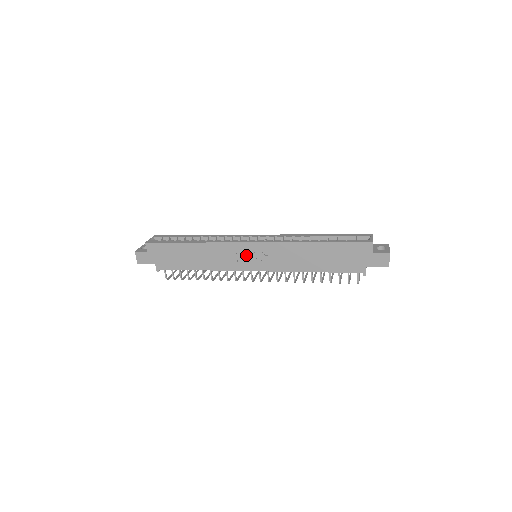
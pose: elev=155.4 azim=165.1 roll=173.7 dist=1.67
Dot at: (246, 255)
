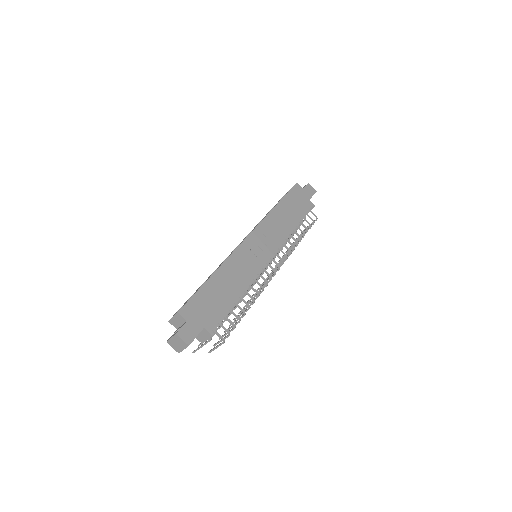
Dot at: (255, 249)
